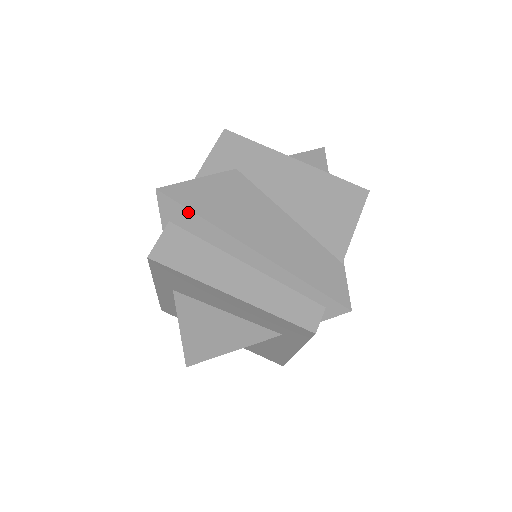
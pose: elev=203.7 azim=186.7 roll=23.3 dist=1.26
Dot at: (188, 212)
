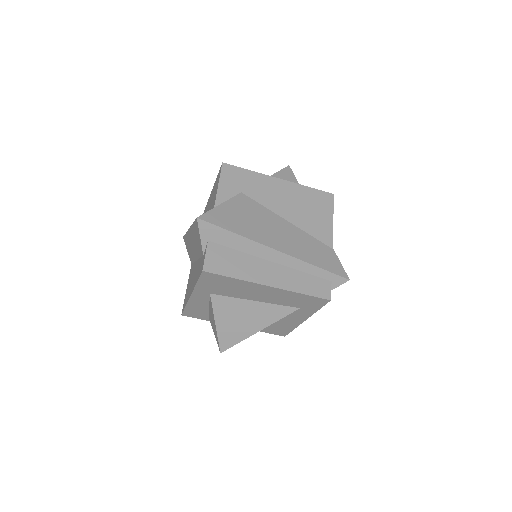
Dot at: (224, 231)
